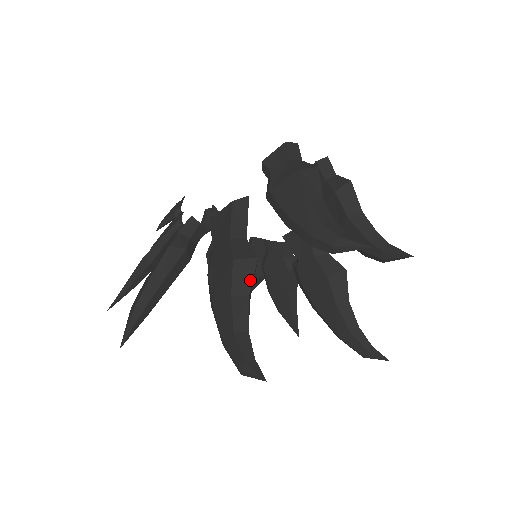
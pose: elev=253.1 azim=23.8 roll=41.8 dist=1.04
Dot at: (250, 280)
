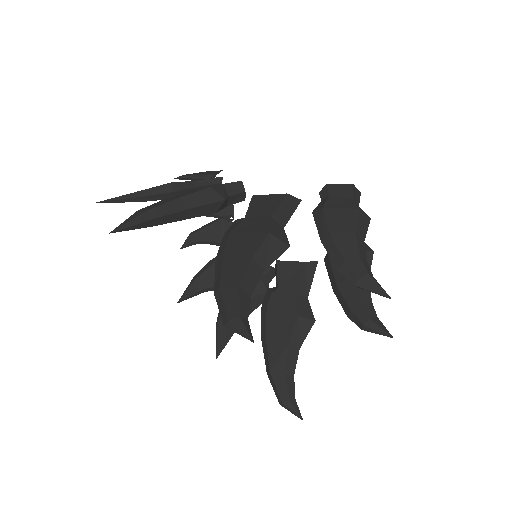
Dot at: (274, 258)
